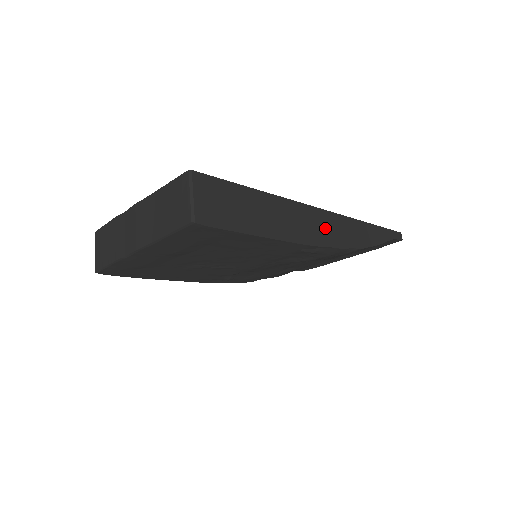
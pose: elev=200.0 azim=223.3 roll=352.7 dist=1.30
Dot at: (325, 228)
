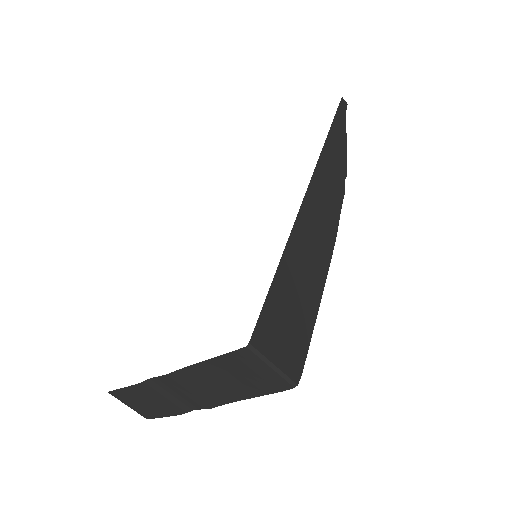
Dot at: (325, 199)
